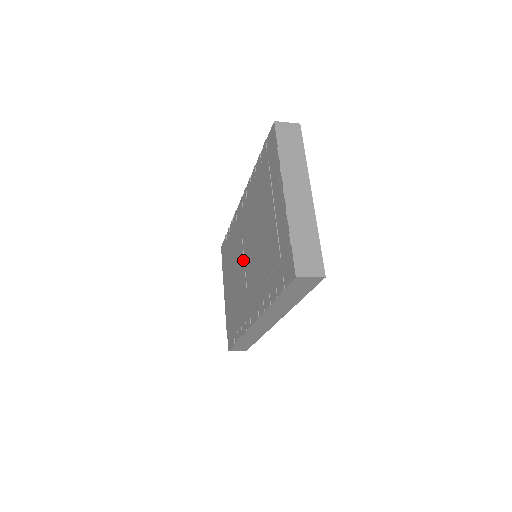
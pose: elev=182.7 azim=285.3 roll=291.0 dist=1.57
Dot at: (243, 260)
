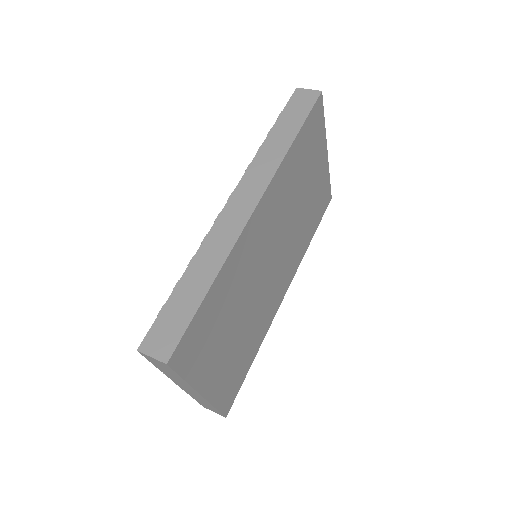
Dot at: occluded
